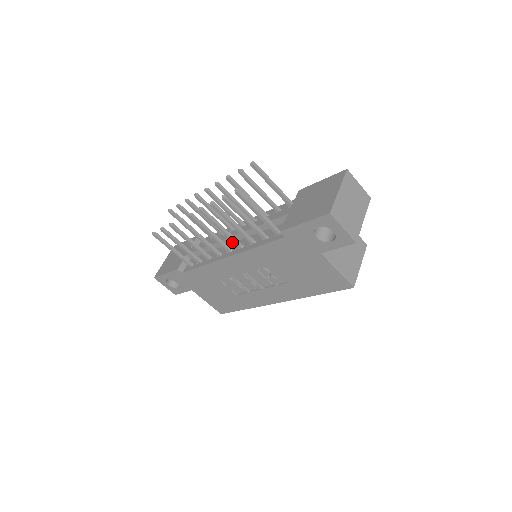
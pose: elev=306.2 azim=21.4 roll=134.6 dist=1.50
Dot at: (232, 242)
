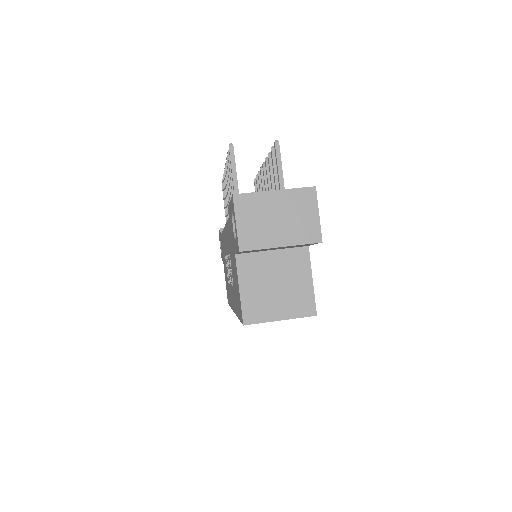
Dot at: occluded
